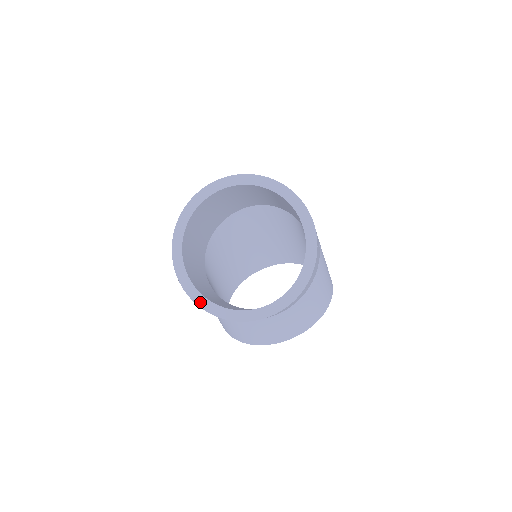
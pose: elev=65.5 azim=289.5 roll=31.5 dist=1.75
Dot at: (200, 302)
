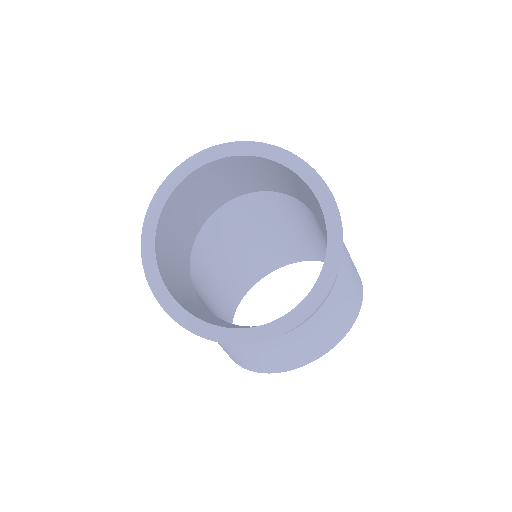
Dot at: (195, 328)
